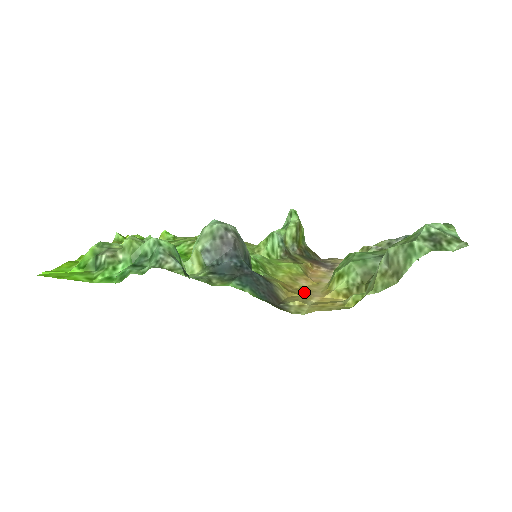
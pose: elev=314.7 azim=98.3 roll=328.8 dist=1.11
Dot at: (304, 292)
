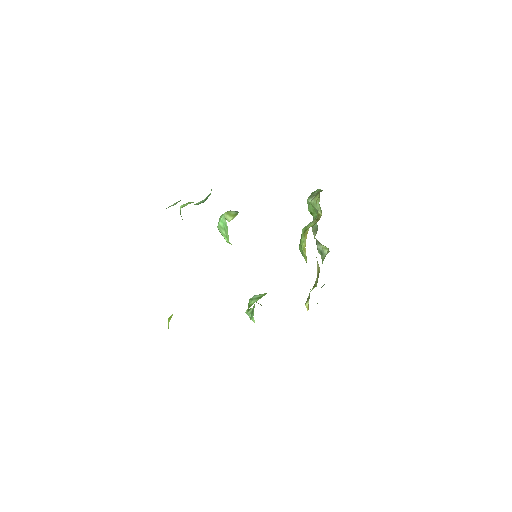
Dot at: occluded
